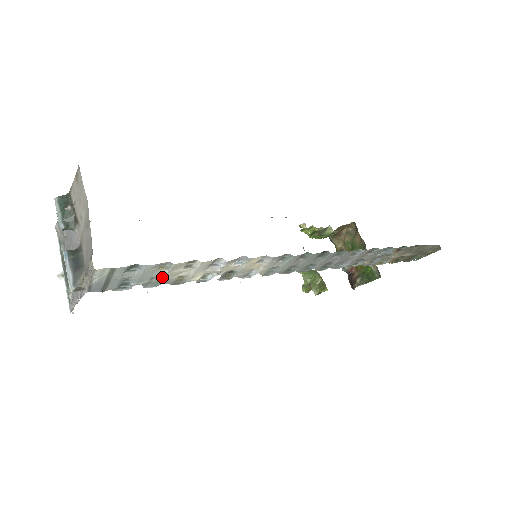
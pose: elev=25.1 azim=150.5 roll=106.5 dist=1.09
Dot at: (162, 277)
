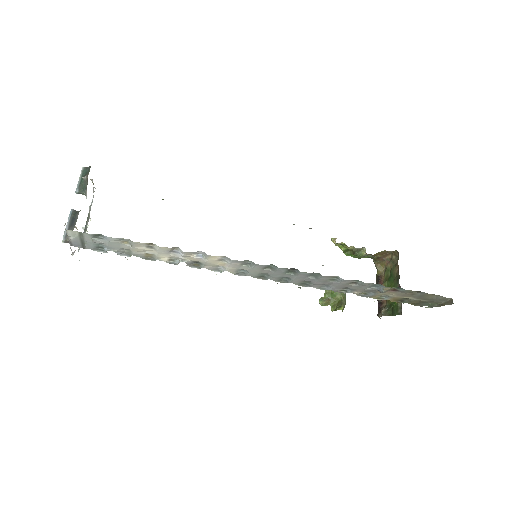
Dot at: (130, 250)
